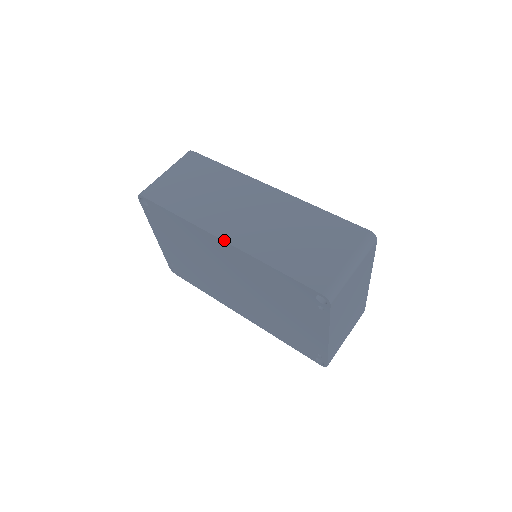
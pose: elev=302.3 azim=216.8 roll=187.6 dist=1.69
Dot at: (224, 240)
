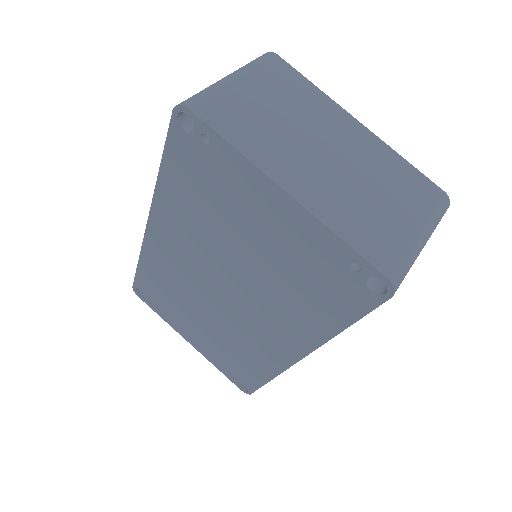
Dot at: (148, 220)
